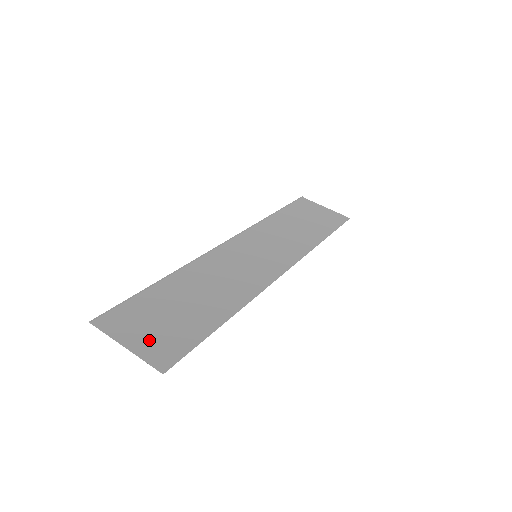
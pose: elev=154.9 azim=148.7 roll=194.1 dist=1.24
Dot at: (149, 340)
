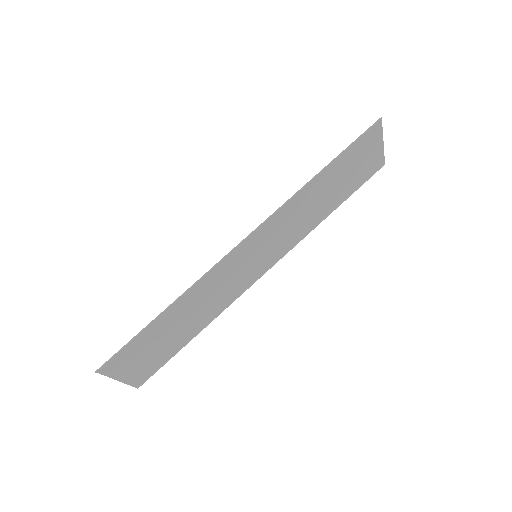
Dot at: (135, 370)
